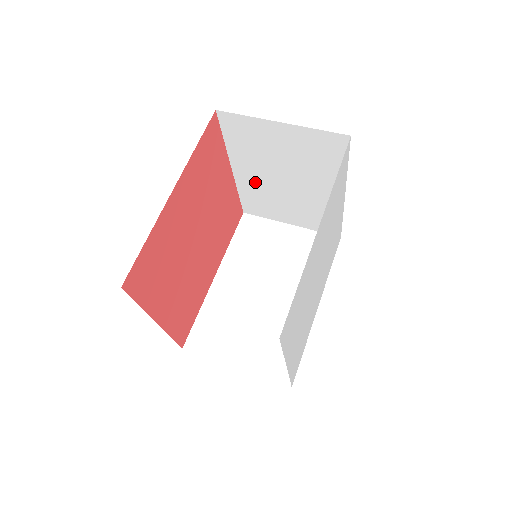
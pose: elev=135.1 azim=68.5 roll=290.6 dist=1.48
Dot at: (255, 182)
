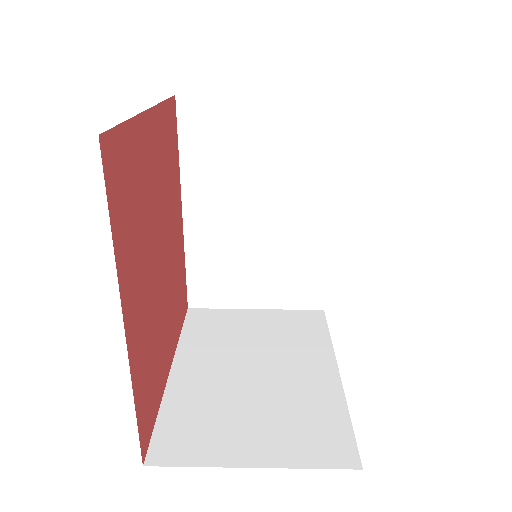
Dot at: occluded
